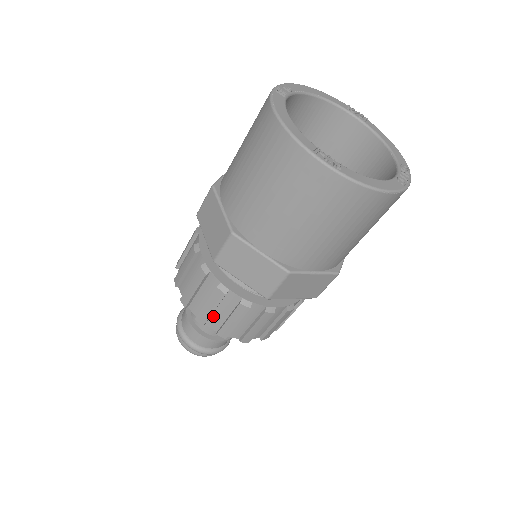
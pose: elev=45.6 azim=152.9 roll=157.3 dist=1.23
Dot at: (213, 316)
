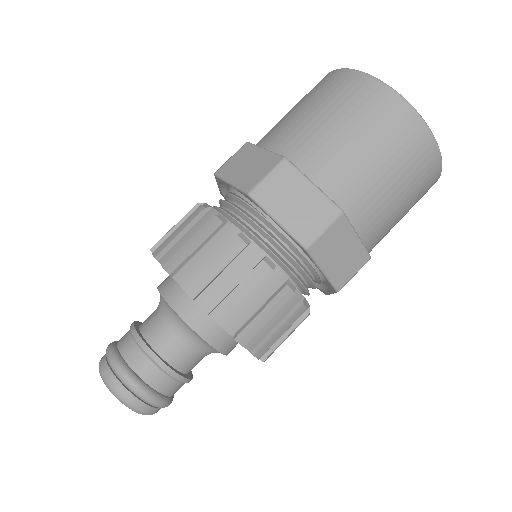
Dot at: (175, 246)
